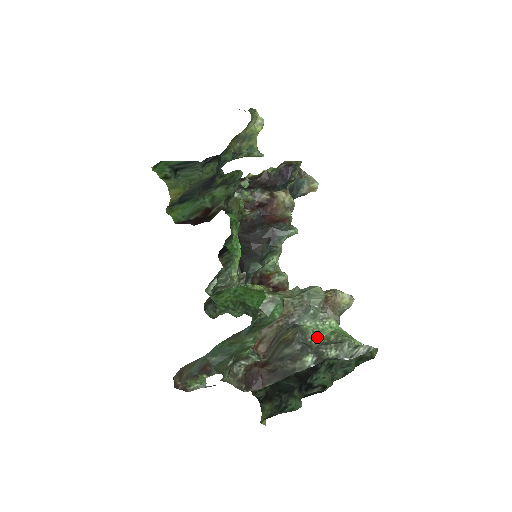
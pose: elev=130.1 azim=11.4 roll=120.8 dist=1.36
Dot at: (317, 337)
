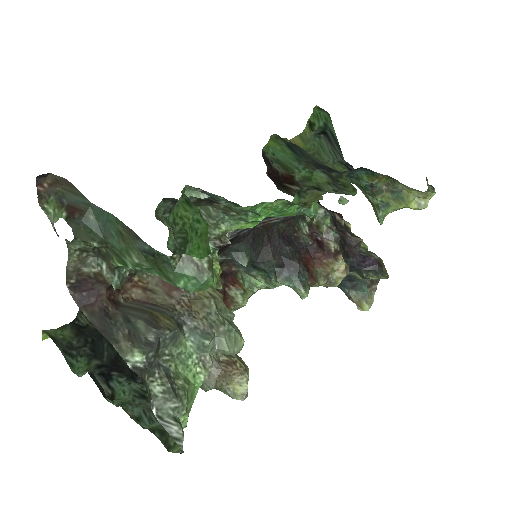
Dot at: (174, 361)
